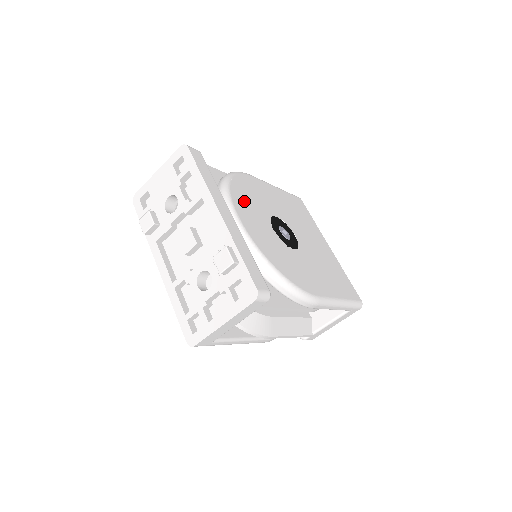
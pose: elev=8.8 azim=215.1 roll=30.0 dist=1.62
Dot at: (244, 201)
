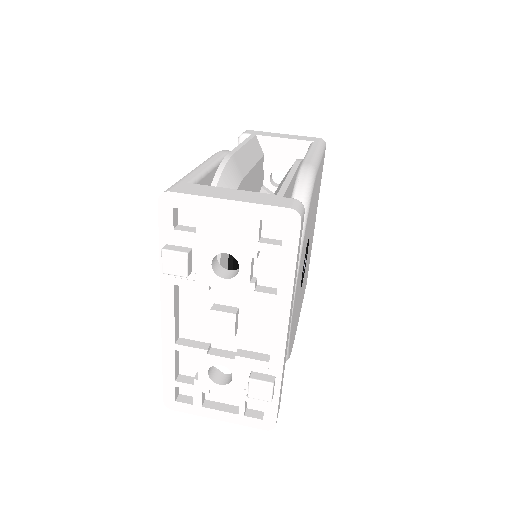
Dot at: occluded
